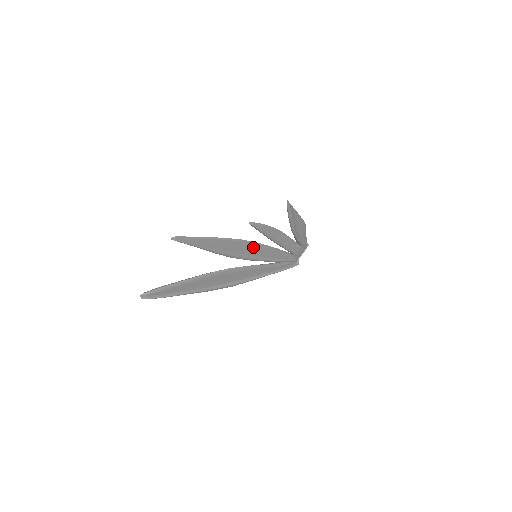
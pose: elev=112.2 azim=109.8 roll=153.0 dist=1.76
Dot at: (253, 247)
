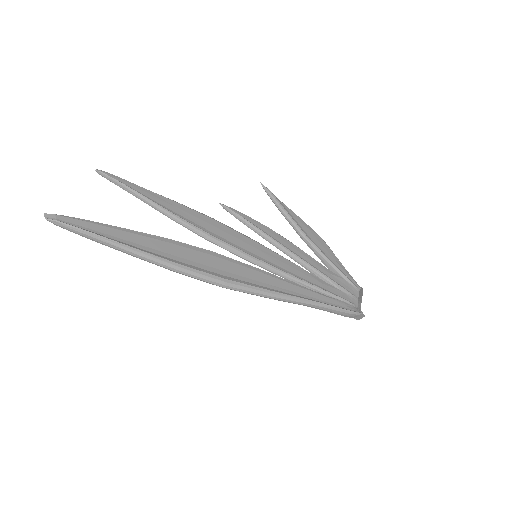
Dot at: (242, 239)
